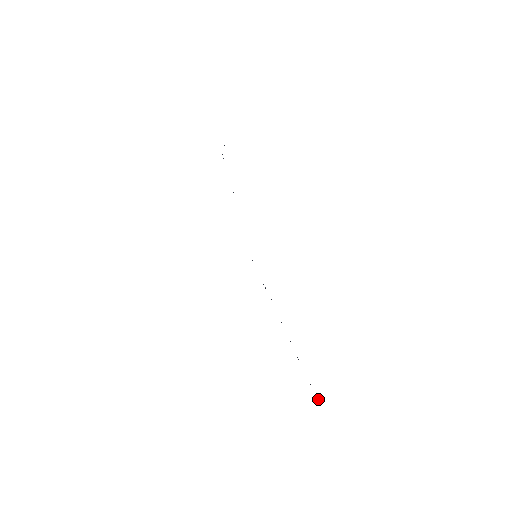
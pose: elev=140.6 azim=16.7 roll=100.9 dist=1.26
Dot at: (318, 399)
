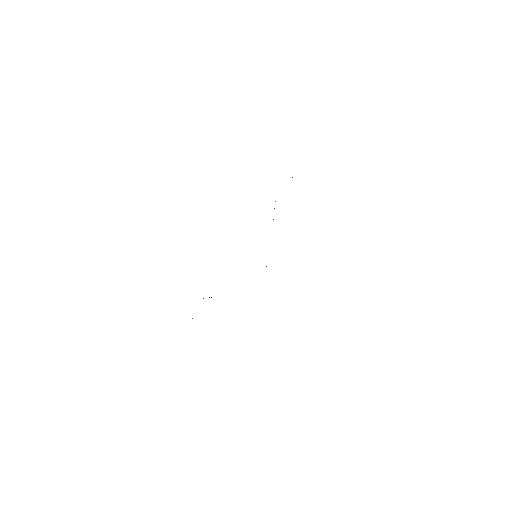
Dot at: occluded
